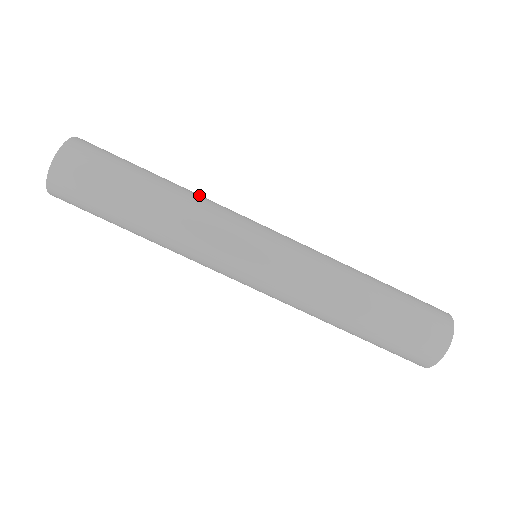
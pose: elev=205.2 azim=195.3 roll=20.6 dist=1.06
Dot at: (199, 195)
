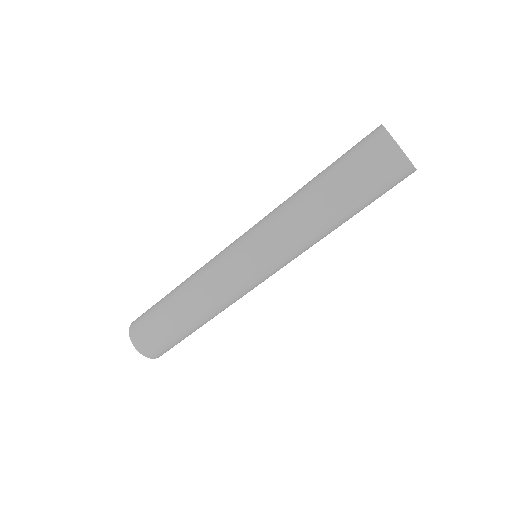
Dot at: occluded
